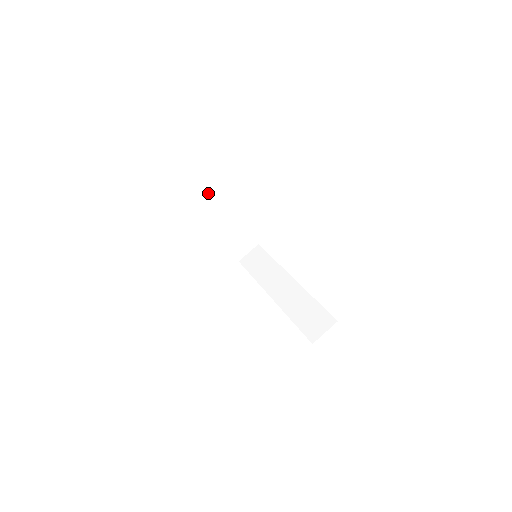
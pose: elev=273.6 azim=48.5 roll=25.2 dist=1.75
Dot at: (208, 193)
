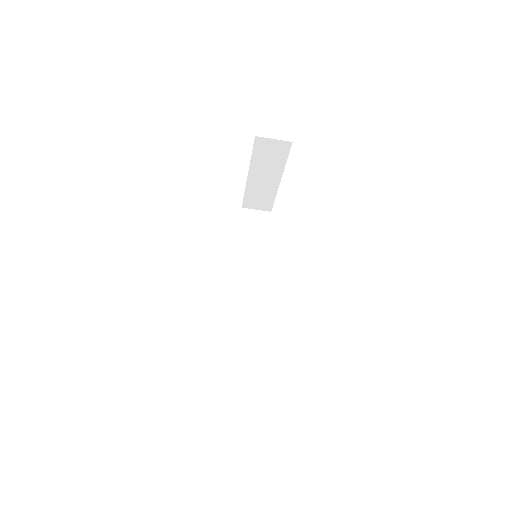
Dot at: (280, 152)
